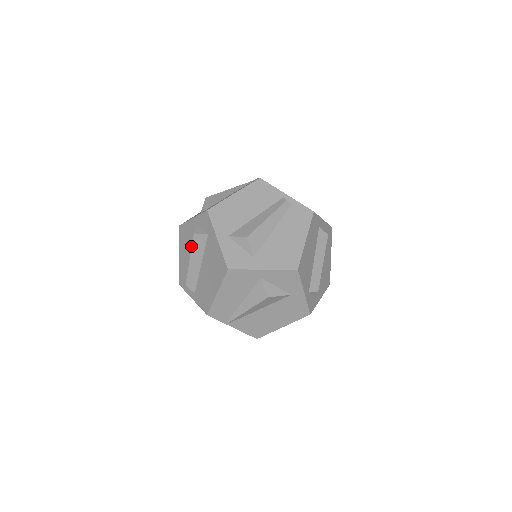
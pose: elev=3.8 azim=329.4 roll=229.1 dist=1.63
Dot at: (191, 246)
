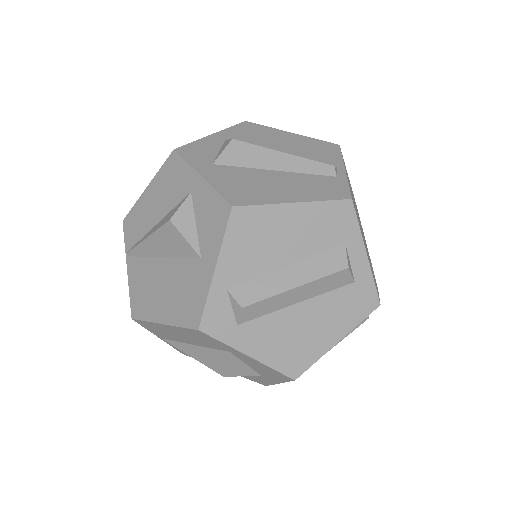
Dot at: occluded
